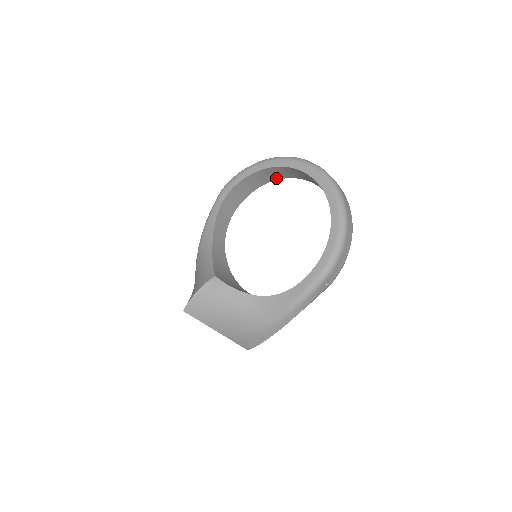
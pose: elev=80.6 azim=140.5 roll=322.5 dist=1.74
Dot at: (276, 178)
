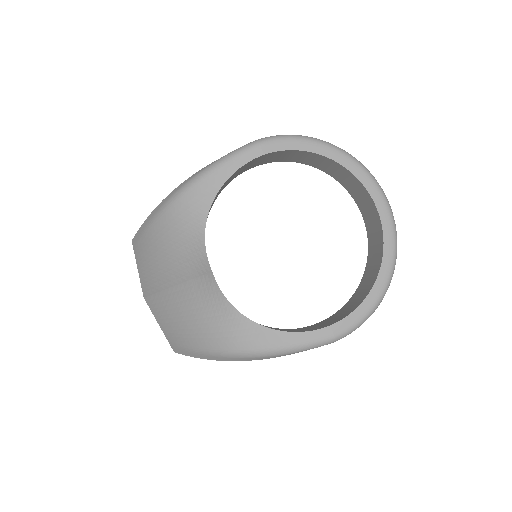
Dot at: (319, 167)
